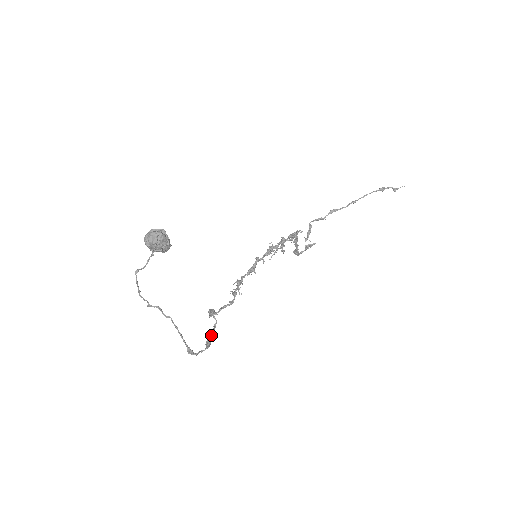
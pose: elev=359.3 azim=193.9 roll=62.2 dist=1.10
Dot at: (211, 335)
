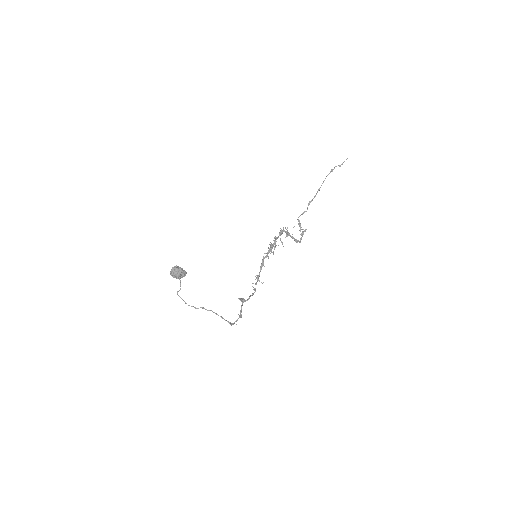
Dot at: (240, 310)
